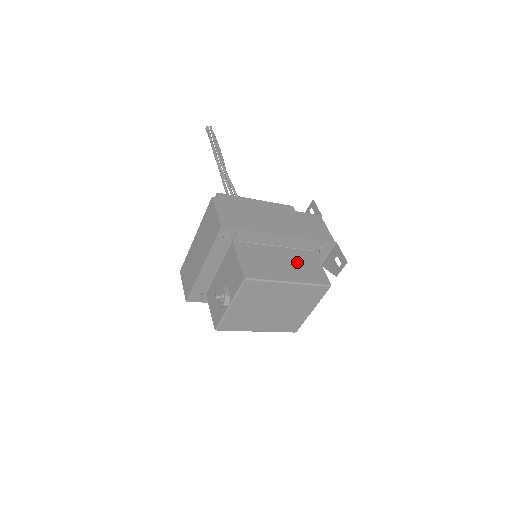
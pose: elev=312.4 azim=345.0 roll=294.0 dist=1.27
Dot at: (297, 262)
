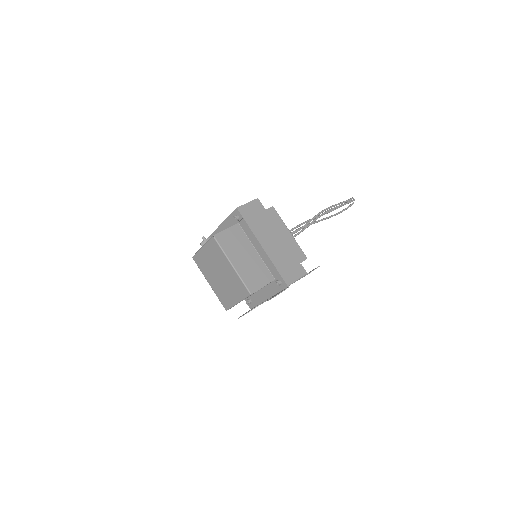
Dot at: (254, 267)
